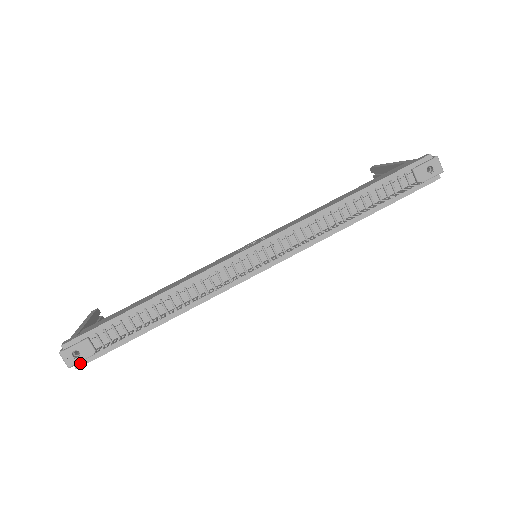
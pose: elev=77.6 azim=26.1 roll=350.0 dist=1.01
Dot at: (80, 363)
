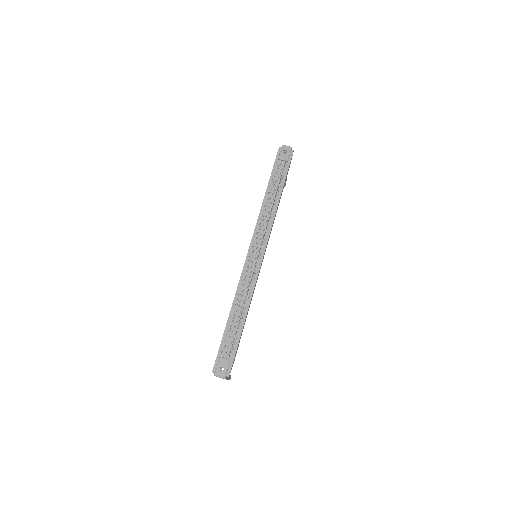
Dot at: (228, 372)
